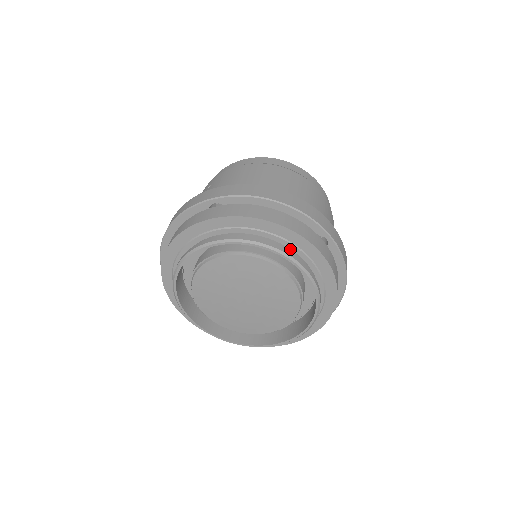
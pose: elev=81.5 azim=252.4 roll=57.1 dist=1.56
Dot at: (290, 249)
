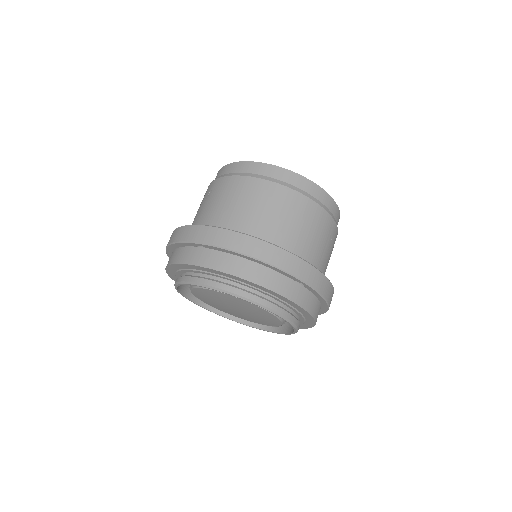
Dot at: (266, 295)
